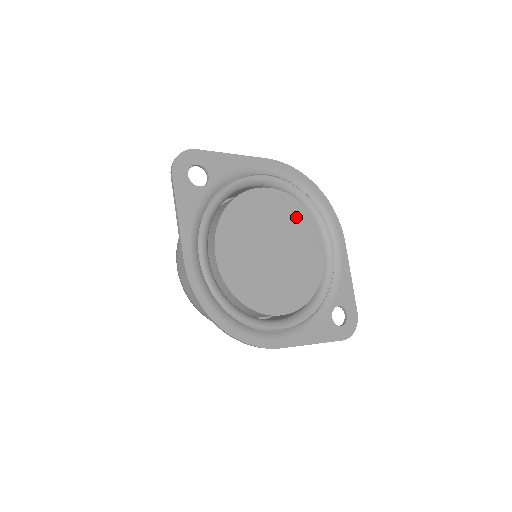
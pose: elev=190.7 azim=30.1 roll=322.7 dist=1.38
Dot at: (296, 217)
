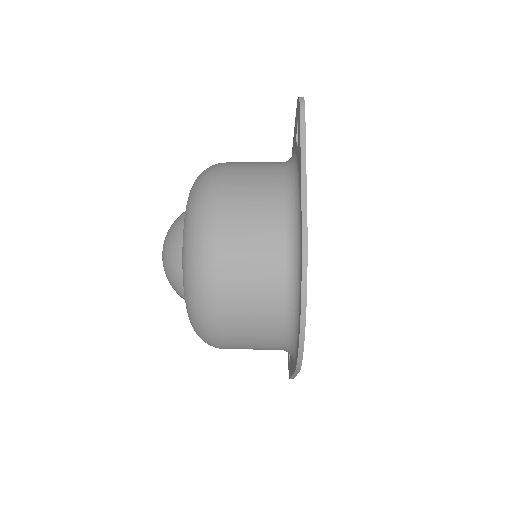
Dot at: occluded
